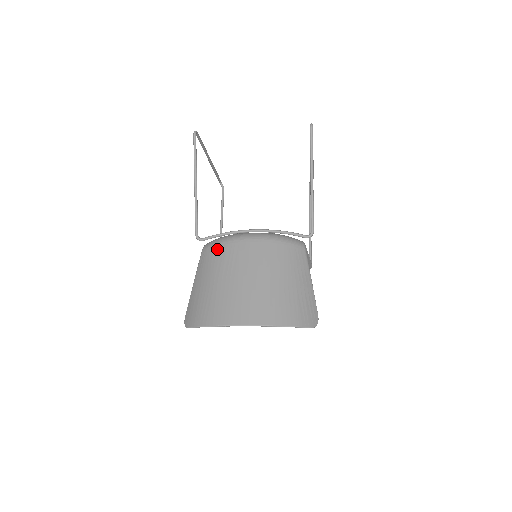
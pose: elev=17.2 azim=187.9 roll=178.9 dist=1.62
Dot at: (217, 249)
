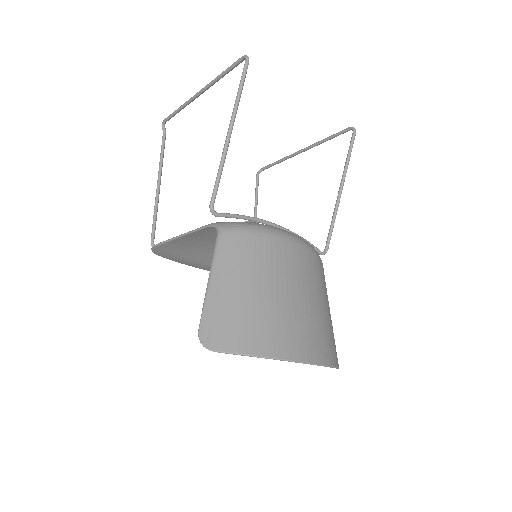
Dot at: (255, 240)
